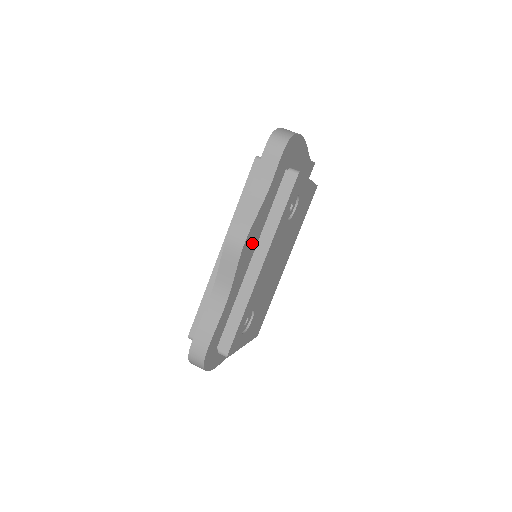
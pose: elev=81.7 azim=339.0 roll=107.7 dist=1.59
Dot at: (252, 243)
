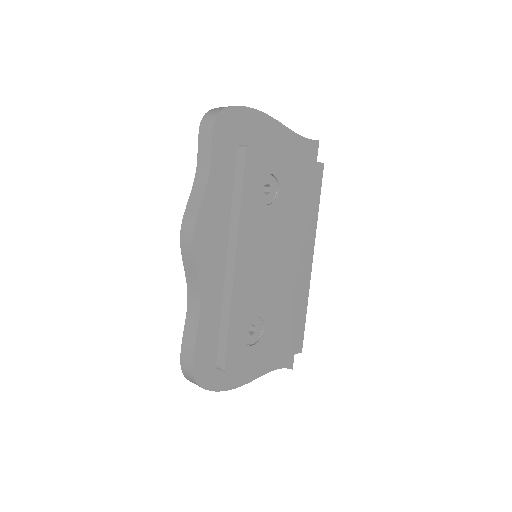
Dot at: (215, 236)
